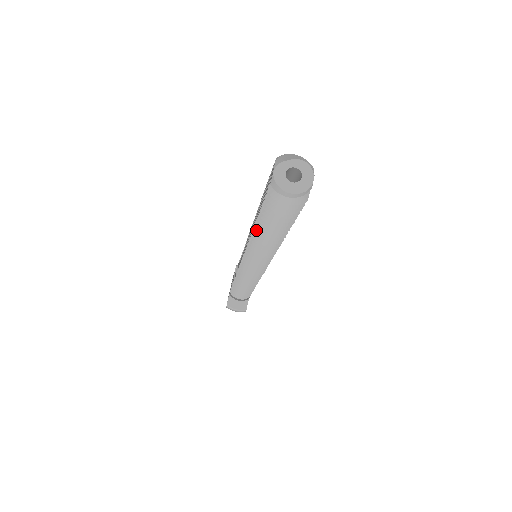
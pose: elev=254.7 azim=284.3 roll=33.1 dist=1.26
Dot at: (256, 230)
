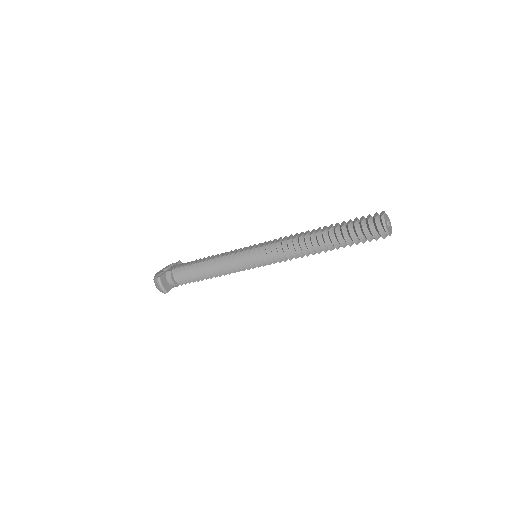
Dot at: (318, 234)
